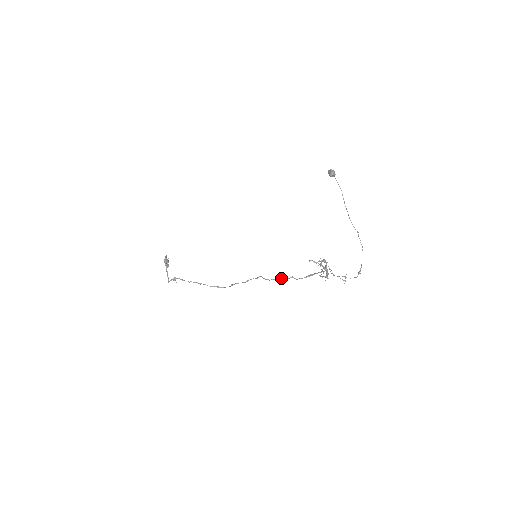
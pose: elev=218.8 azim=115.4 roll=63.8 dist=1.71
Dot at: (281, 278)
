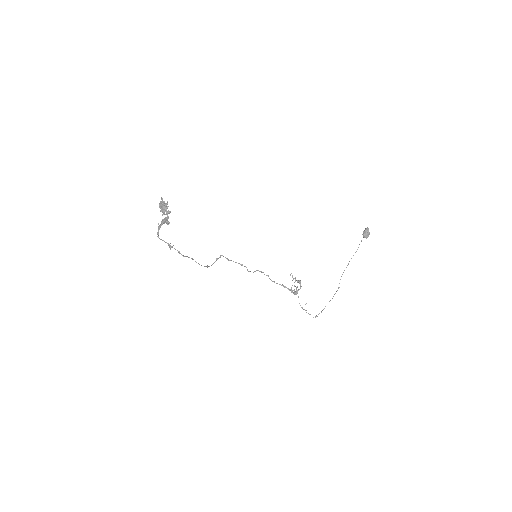
Dot at: occluded
